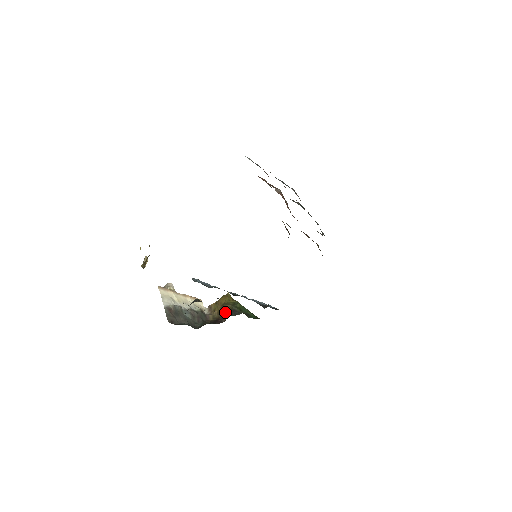
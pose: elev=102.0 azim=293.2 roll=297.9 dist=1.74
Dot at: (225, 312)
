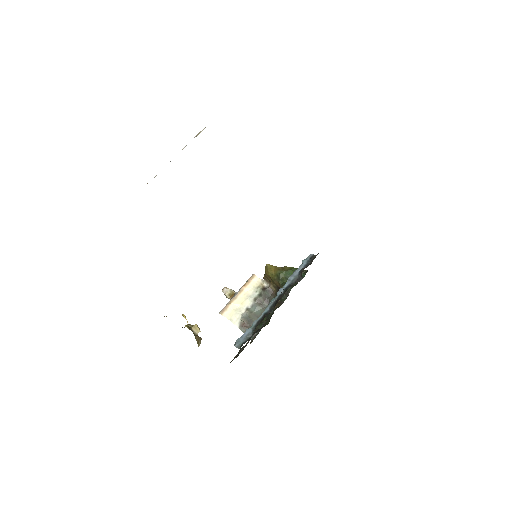
Dot at: (278, 286)
